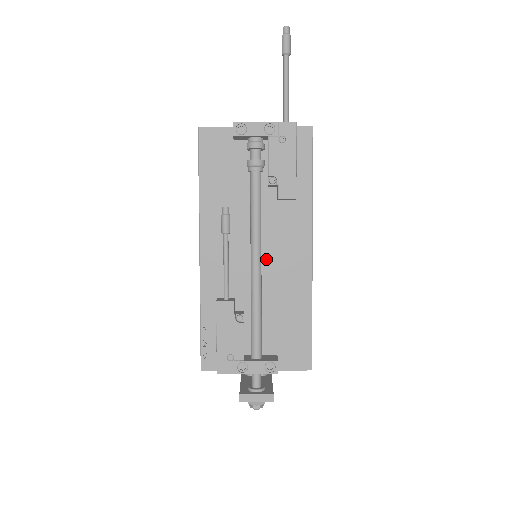
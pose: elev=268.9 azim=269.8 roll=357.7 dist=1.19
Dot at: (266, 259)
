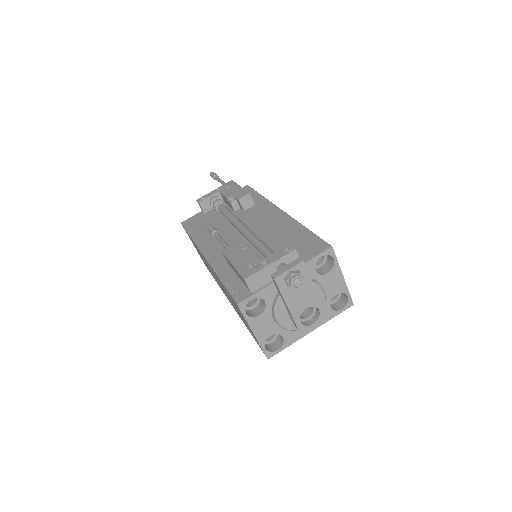
Dot at: (253, 231)
